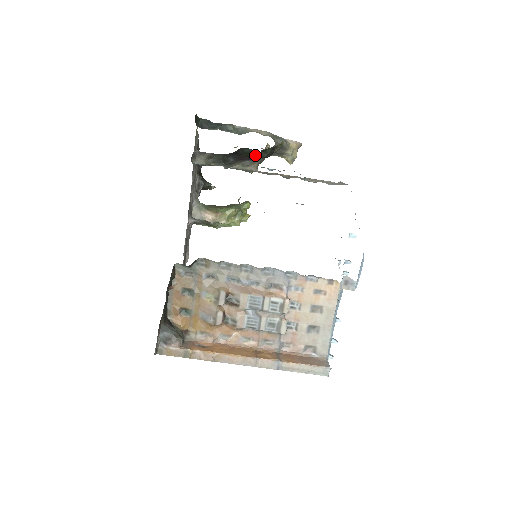
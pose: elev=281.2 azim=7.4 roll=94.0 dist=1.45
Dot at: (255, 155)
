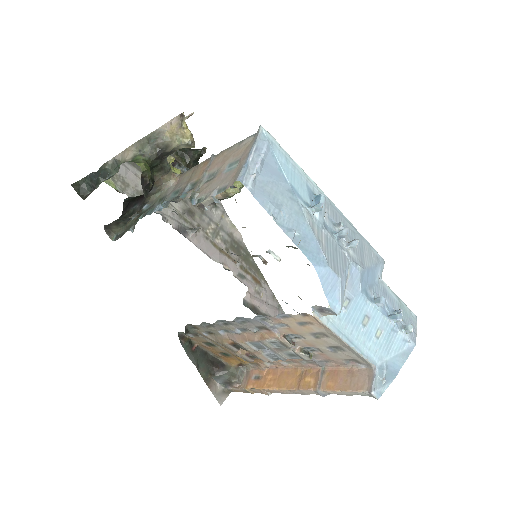
Dot at: occluded
